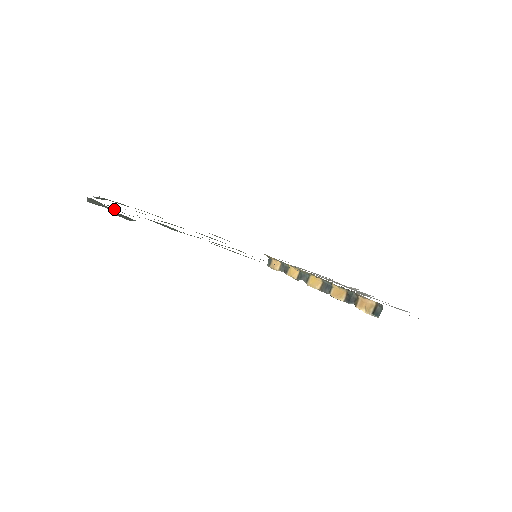
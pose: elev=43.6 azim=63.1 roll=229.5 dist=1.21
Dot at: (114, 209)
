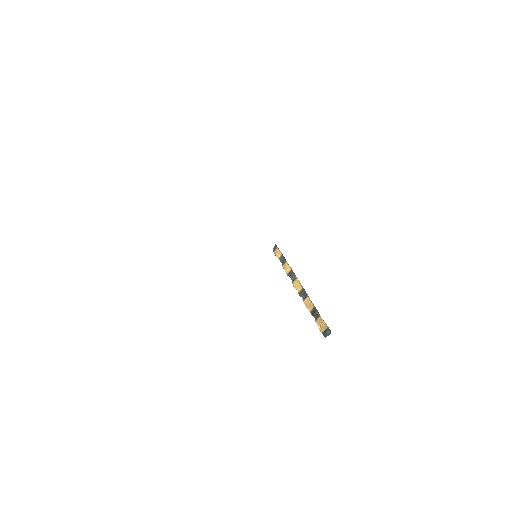
Dot at: occluded
